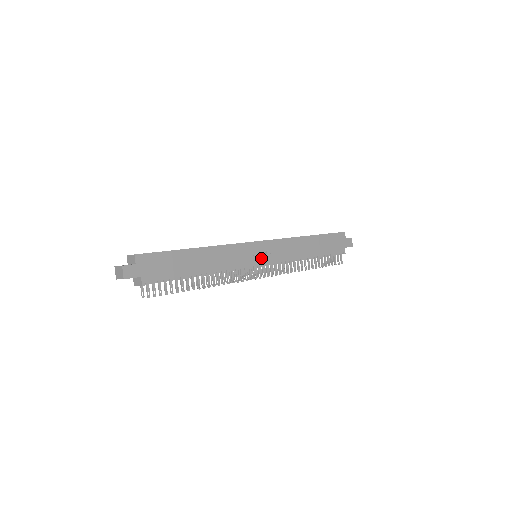
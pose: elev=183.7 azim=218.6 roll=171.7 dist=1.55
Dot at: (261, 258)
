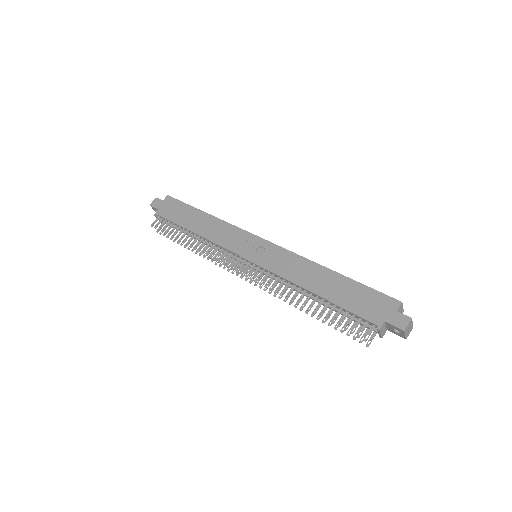
Dot at: (251, 253)
